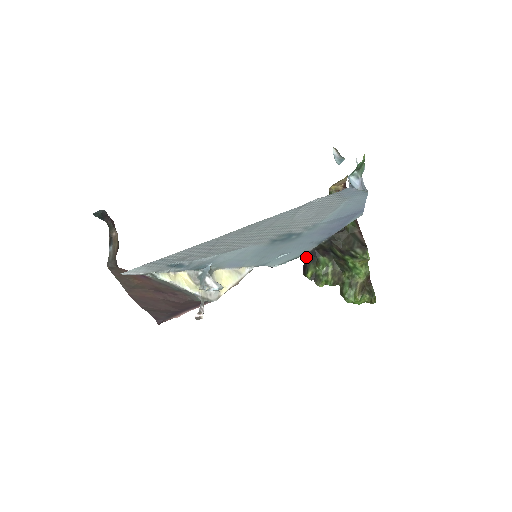
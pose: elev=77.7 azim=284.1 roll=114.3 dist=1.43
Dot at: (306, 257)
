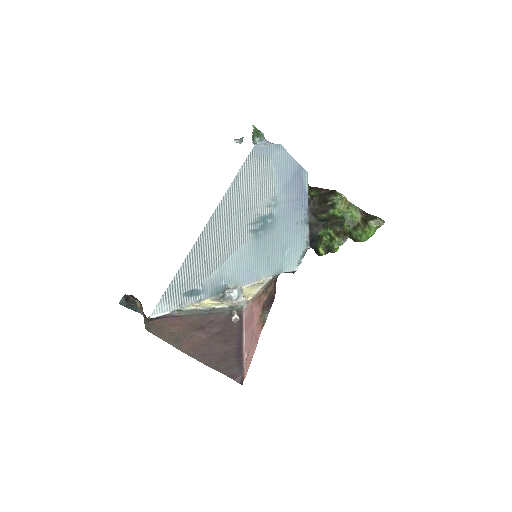
Dot at: (311, 244)
